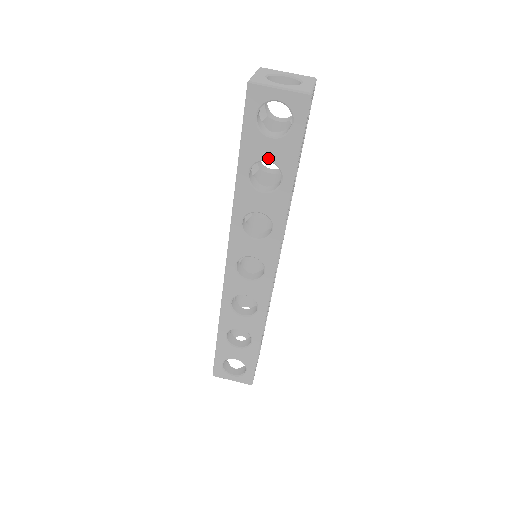
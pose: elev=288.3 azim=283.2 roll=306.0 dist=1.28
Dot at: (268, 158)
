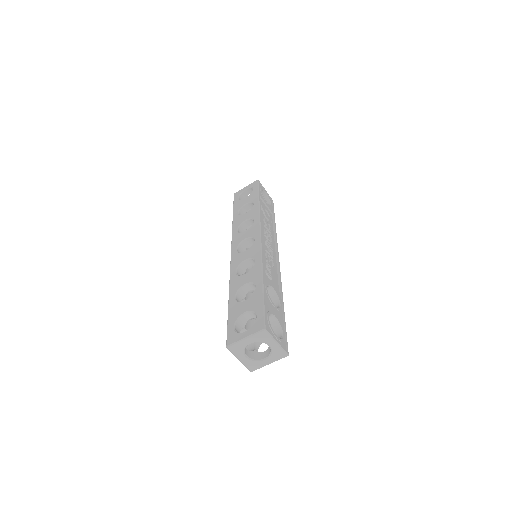
Dot at: occluded
